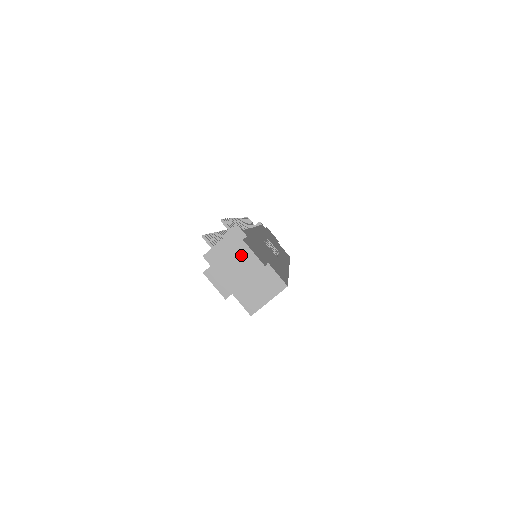
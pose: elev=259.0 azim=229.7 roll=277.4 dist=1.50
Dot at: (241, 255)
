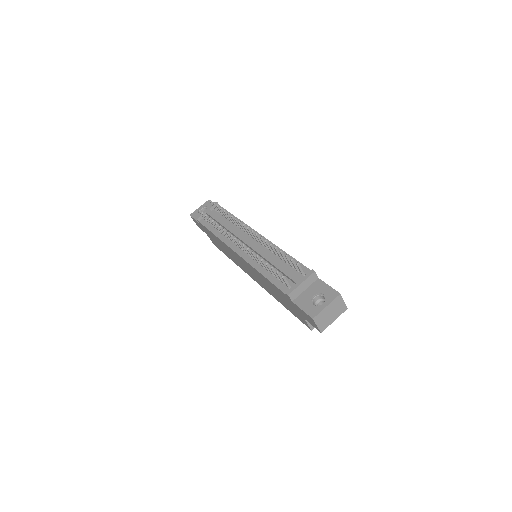
Dot at: (337, 304)
